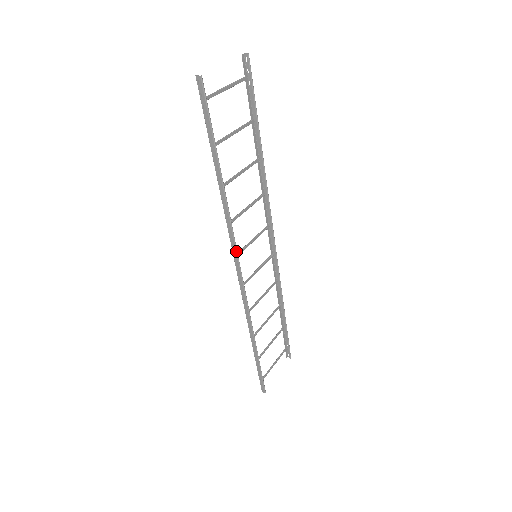
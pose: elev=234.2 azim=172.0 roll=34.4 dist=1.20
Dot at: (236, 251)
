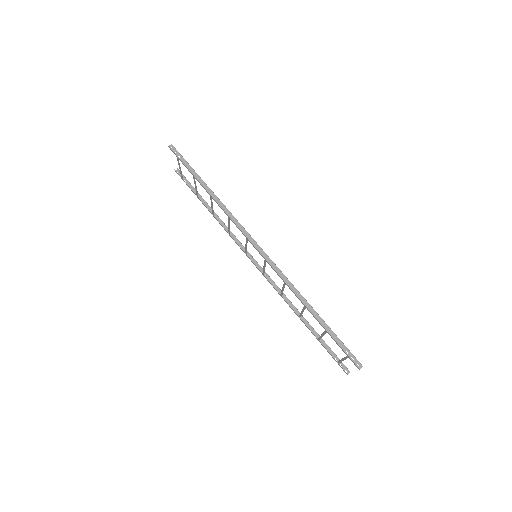
Dot at: (245, 230)
